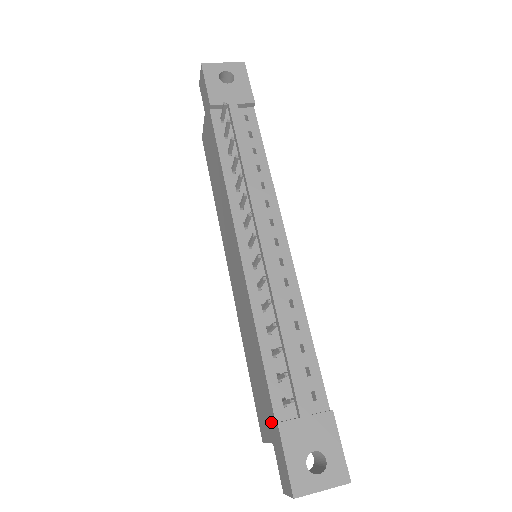
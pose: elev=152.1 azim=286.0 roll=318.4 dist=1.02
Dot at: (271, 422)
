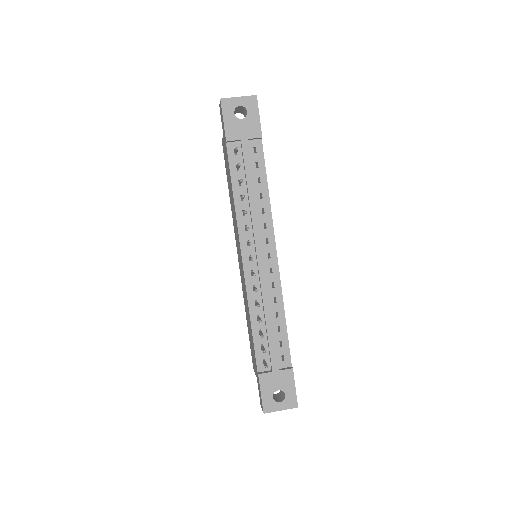
Dot at: (256, 369)
